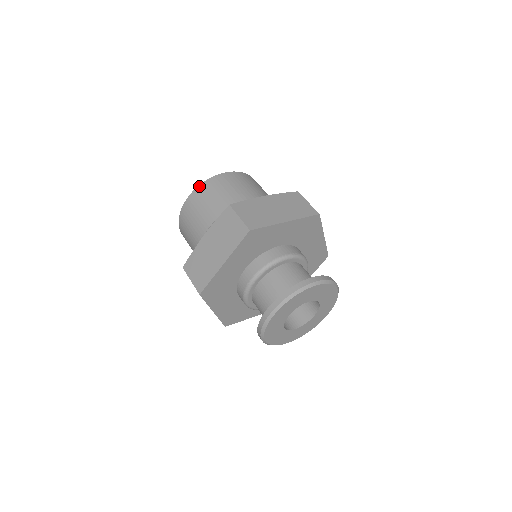
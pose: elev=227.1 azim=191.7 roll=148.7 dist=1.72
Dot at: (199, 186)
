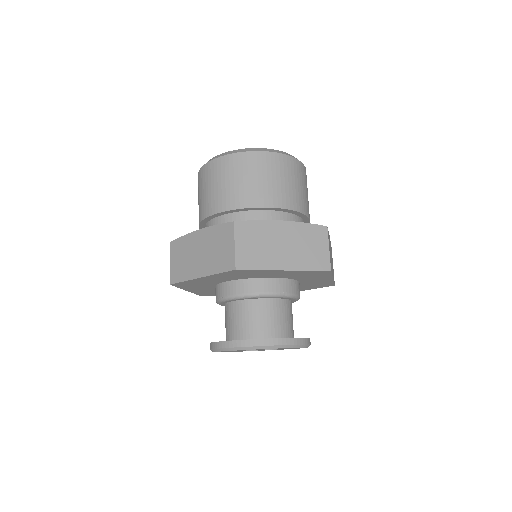
Dot at: (229, 155)
